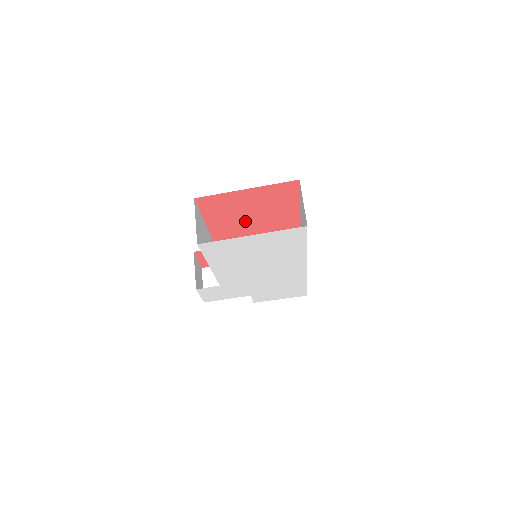
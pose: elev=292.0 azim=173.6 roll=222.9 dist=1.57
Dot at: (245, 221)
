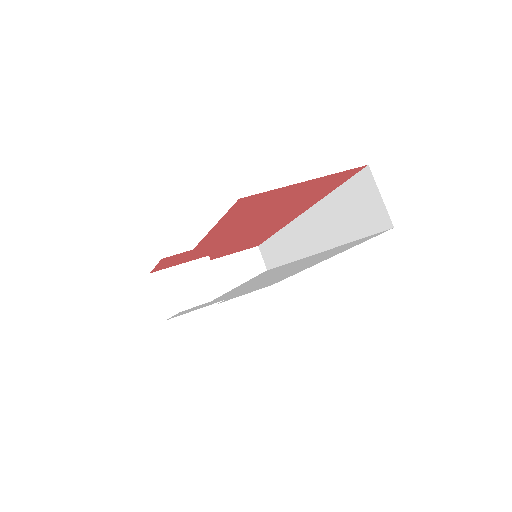
Dot at: (259, 216)
